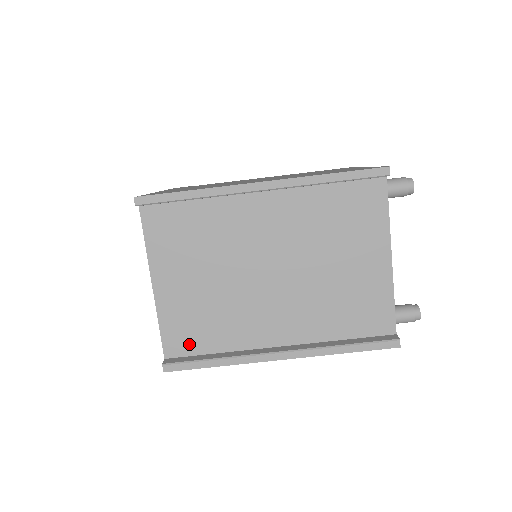
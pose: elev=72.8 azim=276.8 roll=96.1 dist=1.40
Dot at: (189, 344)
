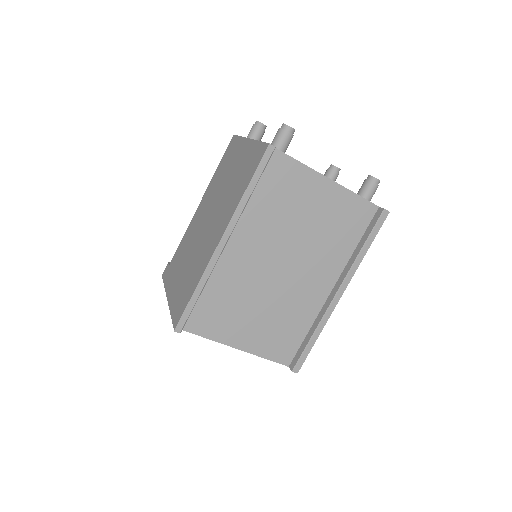
Dot at: (290, 346)
